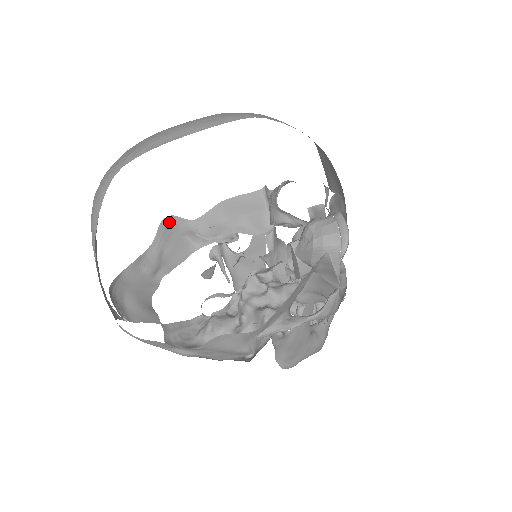
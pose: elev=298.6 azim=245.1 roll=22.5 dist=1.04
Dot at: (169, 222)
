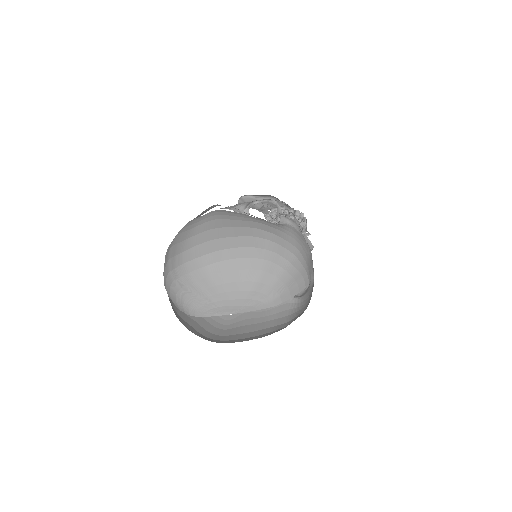
Dot at: occluded
